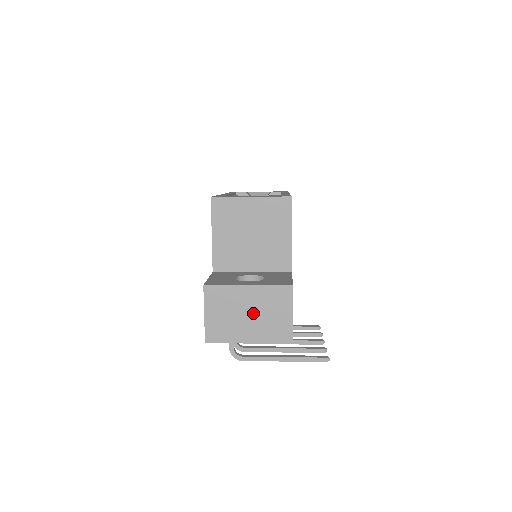
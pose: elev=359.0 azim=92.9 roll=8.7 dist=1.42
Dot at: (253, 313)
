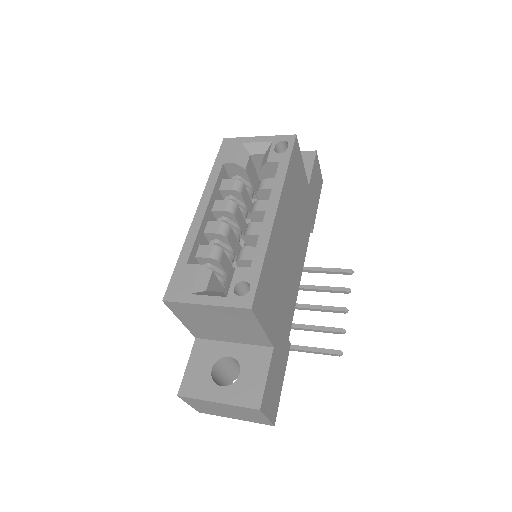
Dot at: (230, 412)
